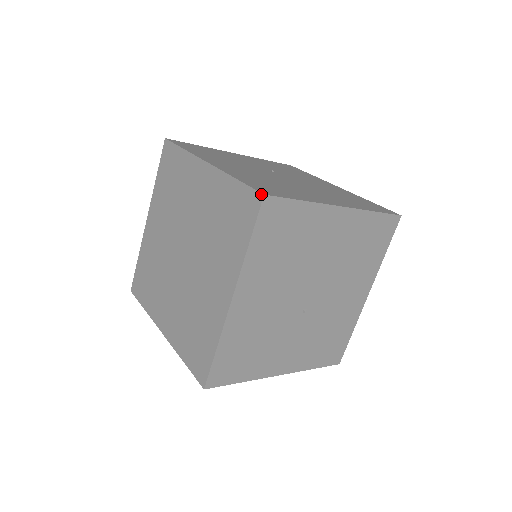
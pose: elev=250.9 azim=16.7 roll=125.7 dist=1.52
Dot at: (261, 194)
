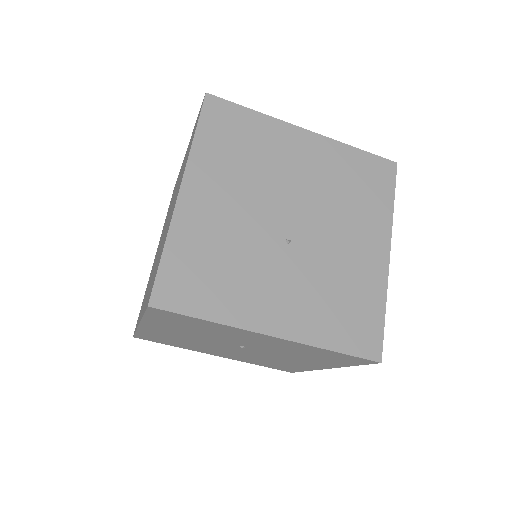
Dot at: (204, 96)
